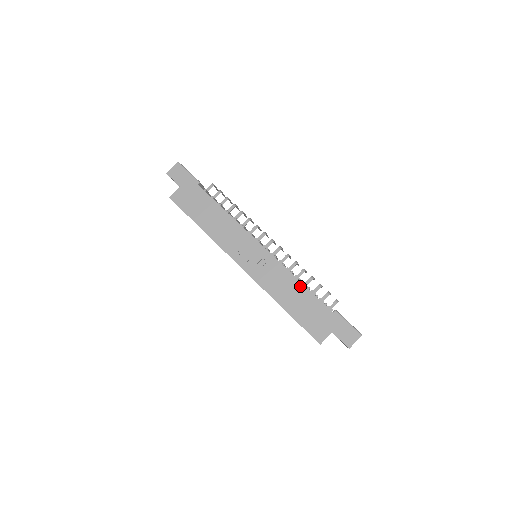
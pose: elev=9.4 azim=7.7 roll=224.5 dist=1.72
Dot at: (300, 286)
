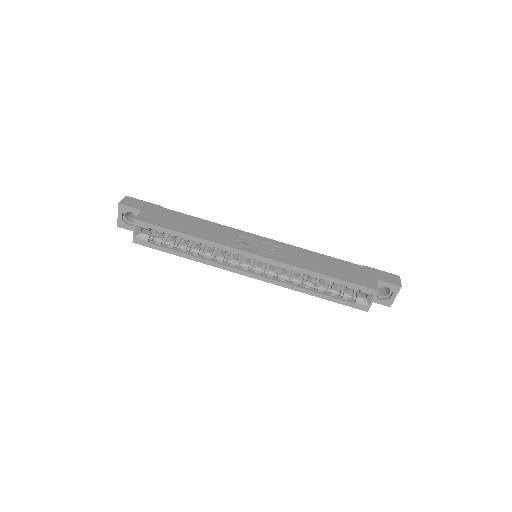
Dot at: (321, 256)
